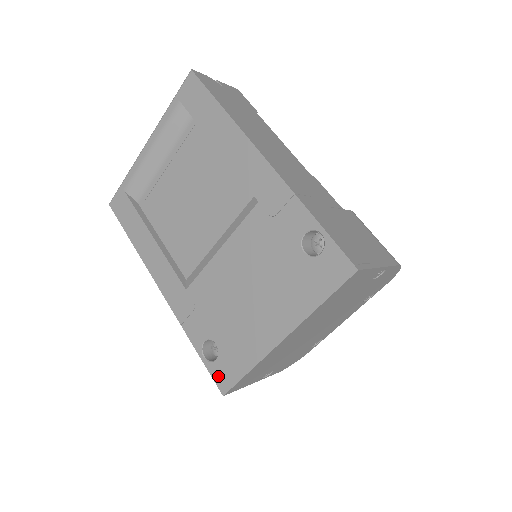
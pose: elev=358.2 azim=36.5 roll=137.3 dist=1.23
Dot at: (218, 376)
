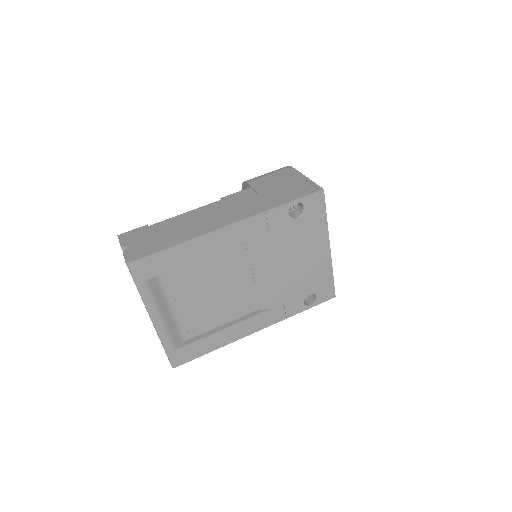
Dot at: (325, 298)
